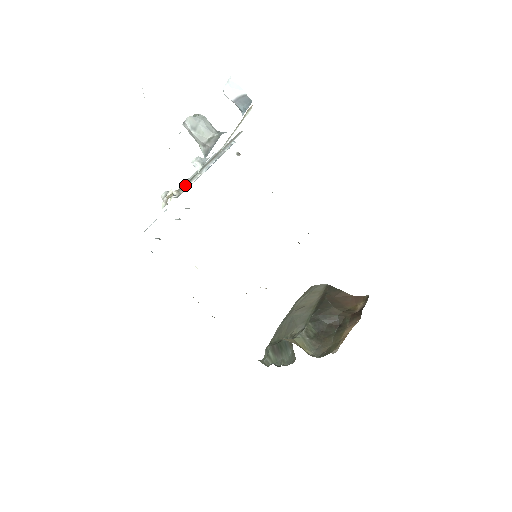
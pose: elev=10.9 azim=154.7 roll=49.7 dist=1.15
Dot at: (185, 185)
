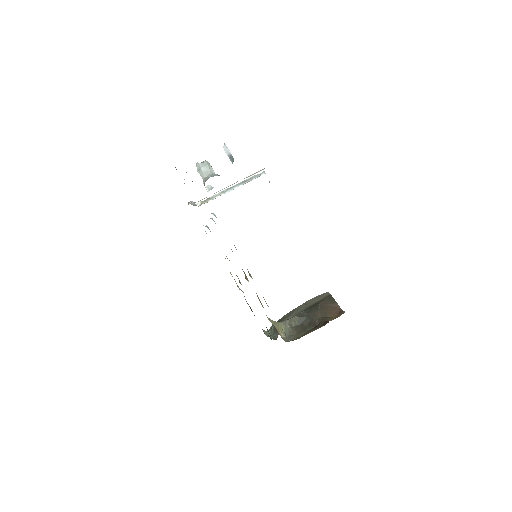
Dot at: (200, 200)
